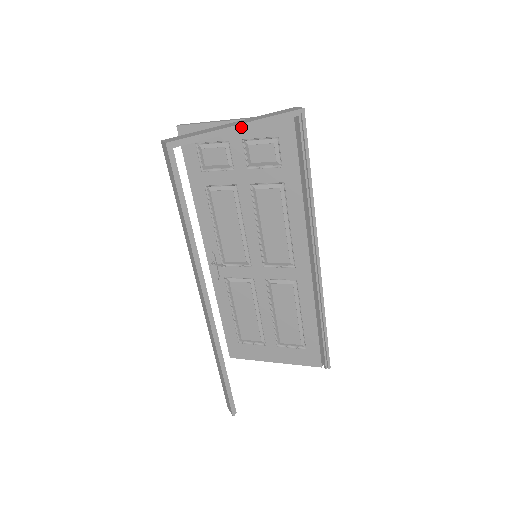
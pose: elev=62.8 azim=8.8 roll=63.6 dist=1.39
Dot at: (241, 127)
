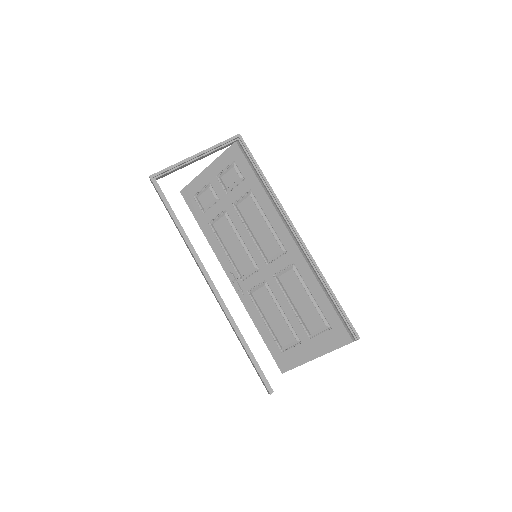
Dot at: (197, 156)
